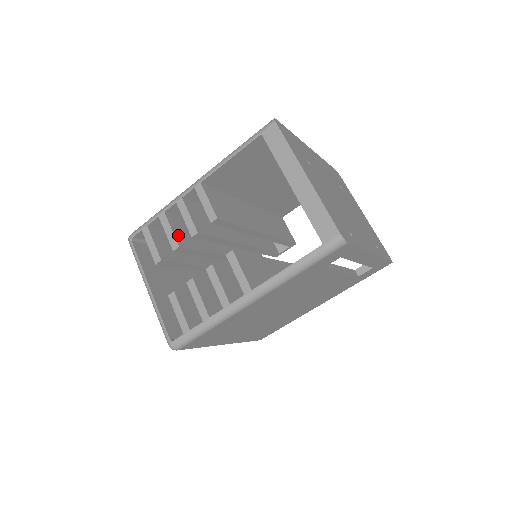
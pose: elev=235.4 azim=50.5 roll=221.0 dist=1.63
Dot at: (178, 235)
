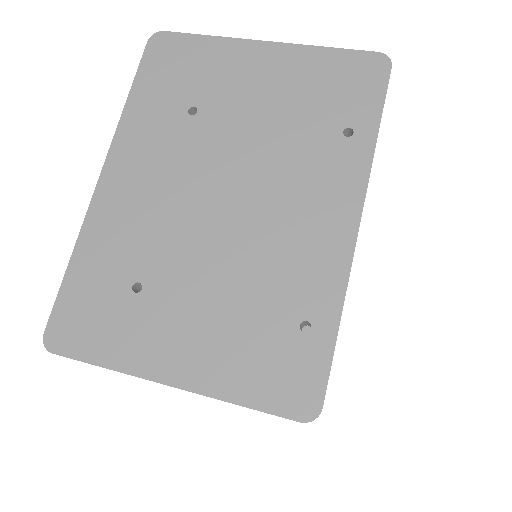
Dot at: occluded
